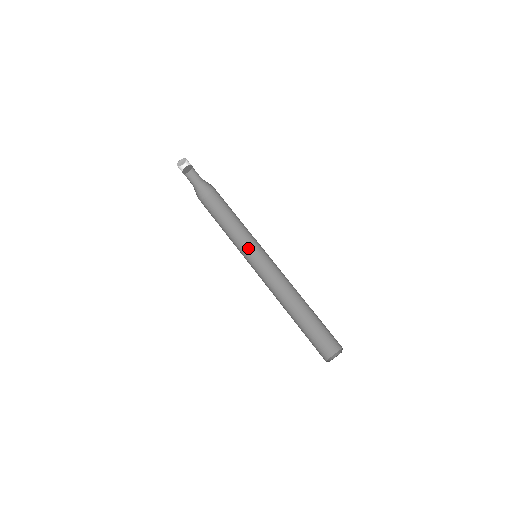
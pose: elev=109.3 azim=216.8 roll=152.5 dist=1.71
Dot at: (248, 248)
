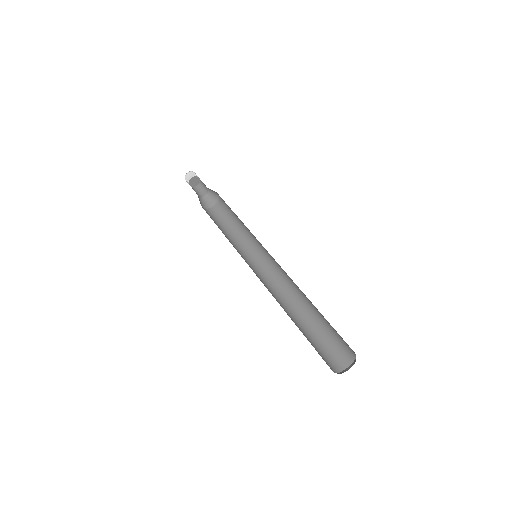
Dot at: (240, 254)
